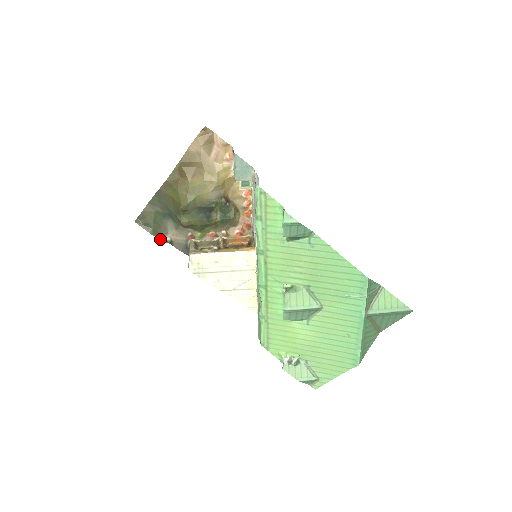
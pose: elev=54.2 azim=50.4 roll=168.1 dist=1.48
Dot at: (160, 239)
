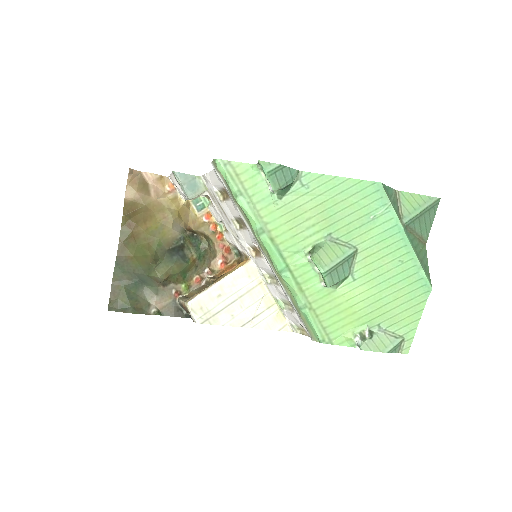
Dot at: (145, 314)
